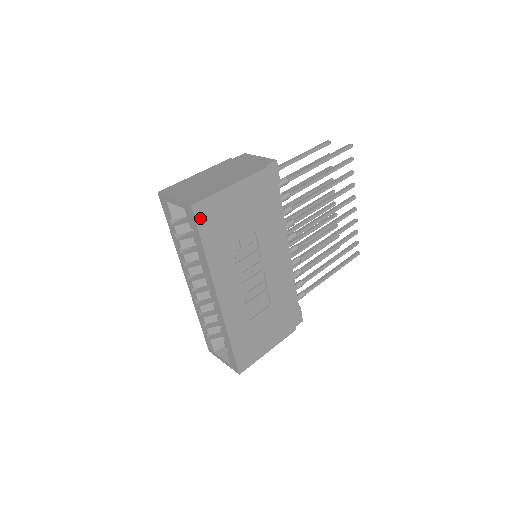
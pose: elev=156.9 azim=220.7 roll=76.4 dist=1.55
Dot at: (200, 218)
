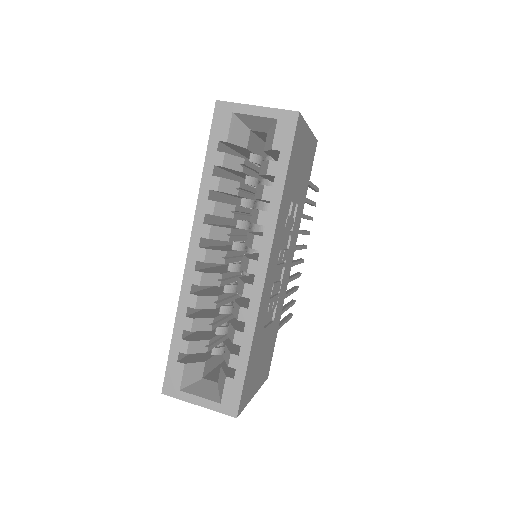
Dot at: (296, 137)
